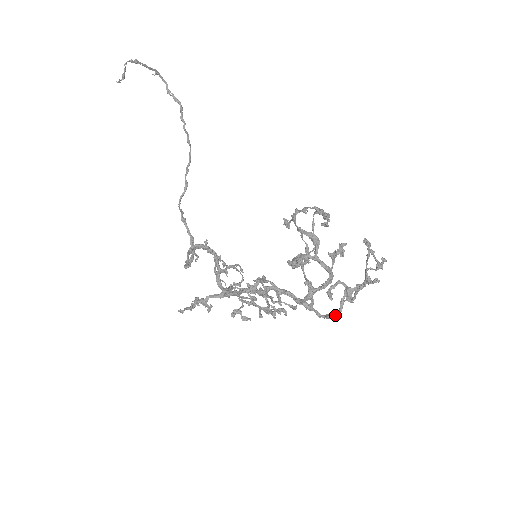
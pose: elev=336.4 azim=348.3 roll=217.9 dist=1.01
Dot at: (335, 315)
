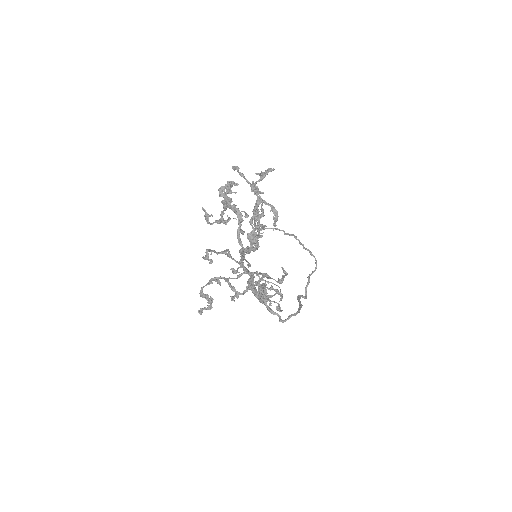
Dot at: (249, 233)
